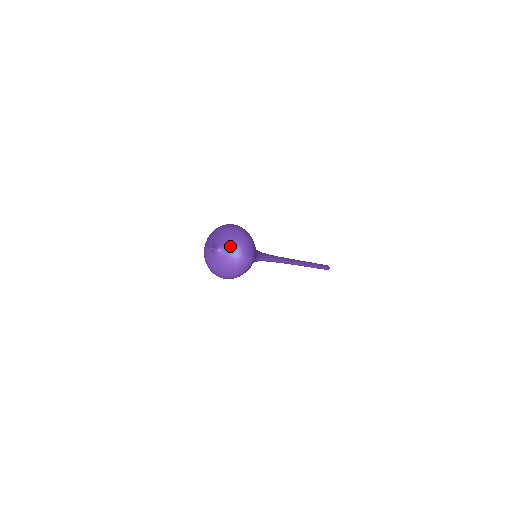
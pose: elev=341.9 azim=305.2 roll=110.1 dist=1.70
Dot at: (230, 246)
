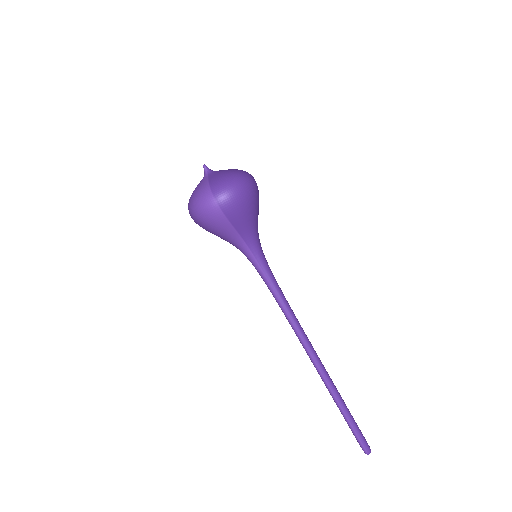
Dot at: (216, 176)
